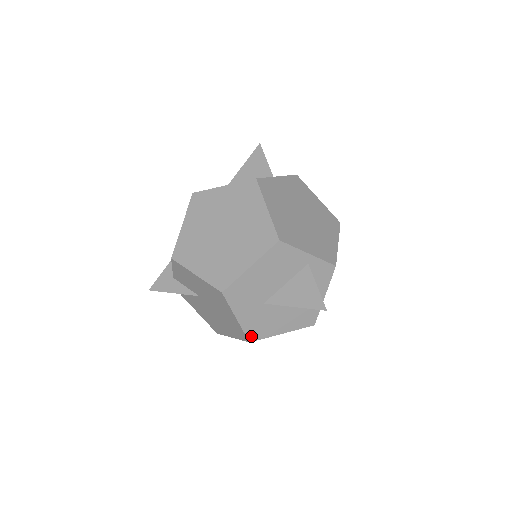
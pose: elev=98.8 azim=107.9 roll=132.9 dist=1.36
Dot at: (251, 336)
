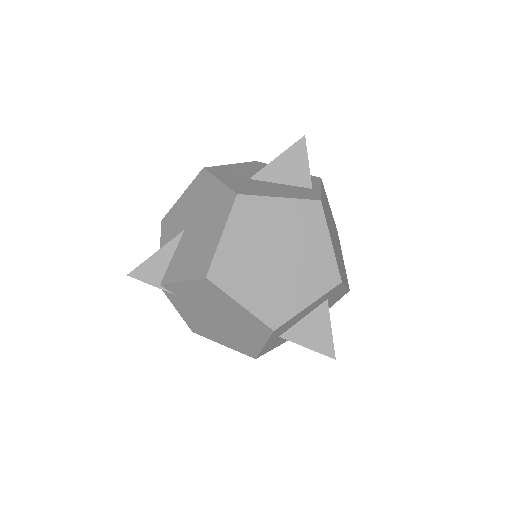
Dot at: (238, 192)
